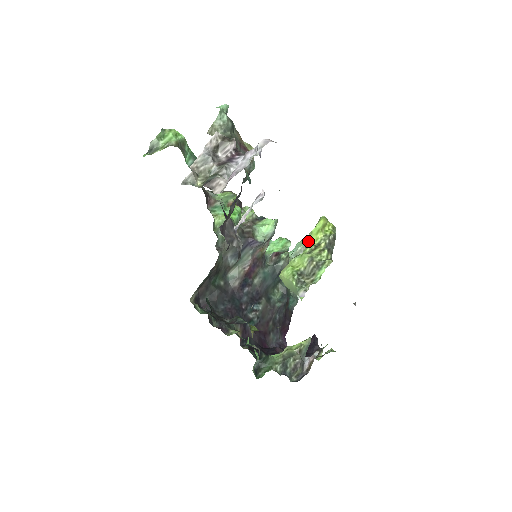
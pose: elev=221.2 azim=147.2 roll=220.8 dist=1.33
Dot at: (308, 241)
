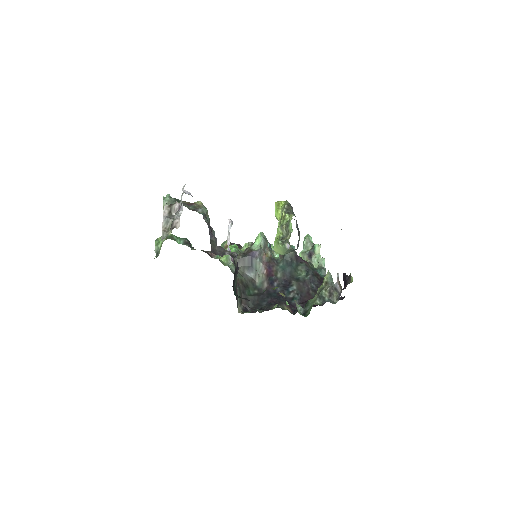
Dot at: occluded
